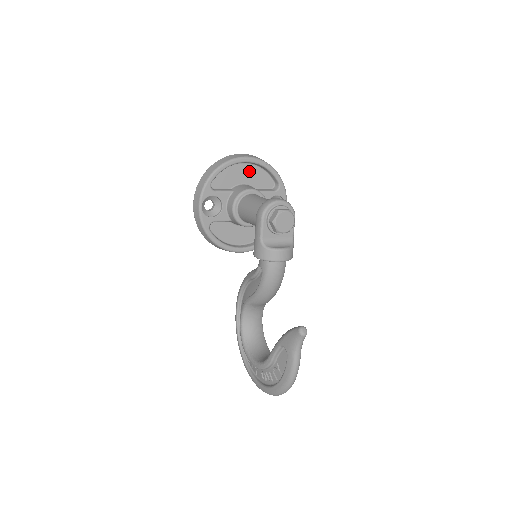
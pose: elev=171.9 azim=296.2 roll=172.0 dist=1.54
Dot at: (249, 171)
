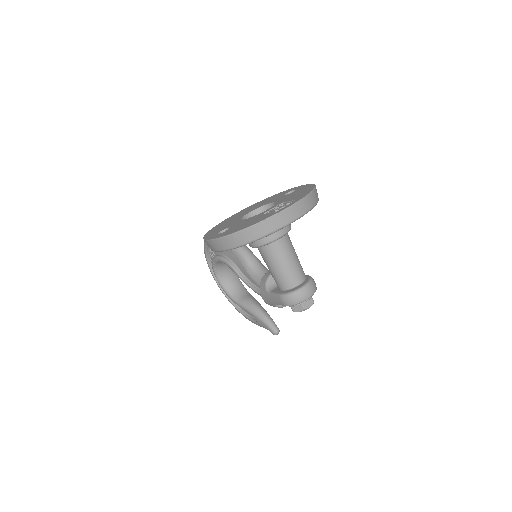
Dot at: occluded
